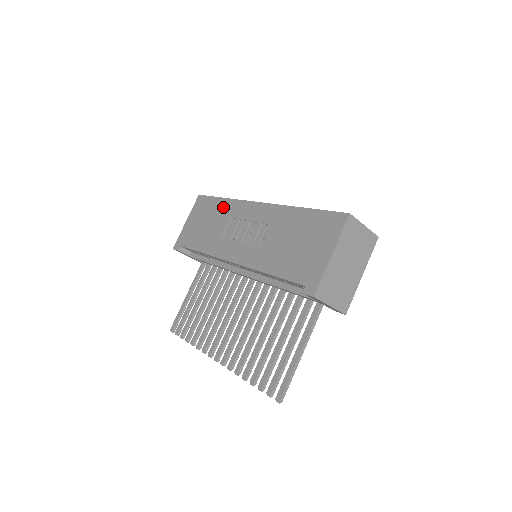
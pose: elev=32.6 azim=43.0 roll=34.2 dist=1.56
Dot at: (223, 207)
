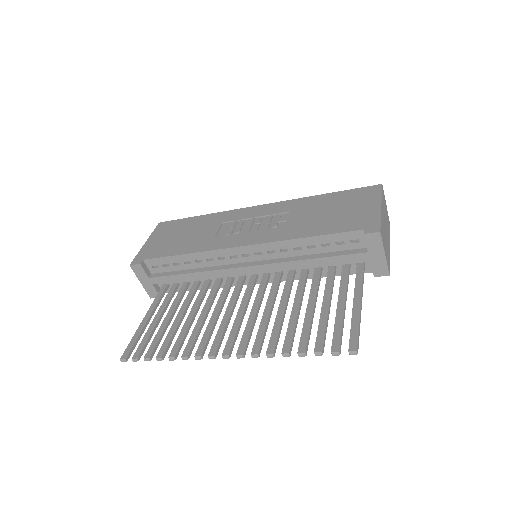
Dot at: (206, 219)
